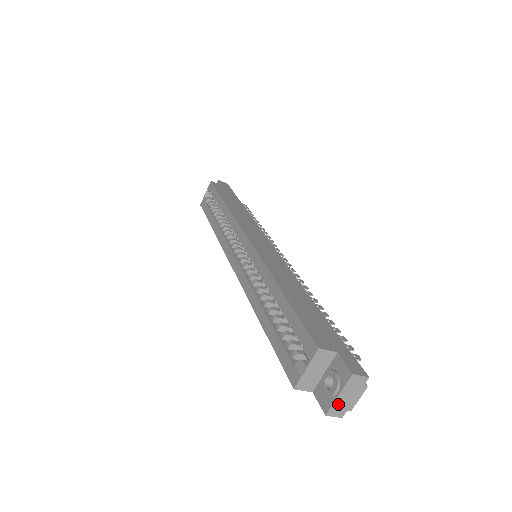
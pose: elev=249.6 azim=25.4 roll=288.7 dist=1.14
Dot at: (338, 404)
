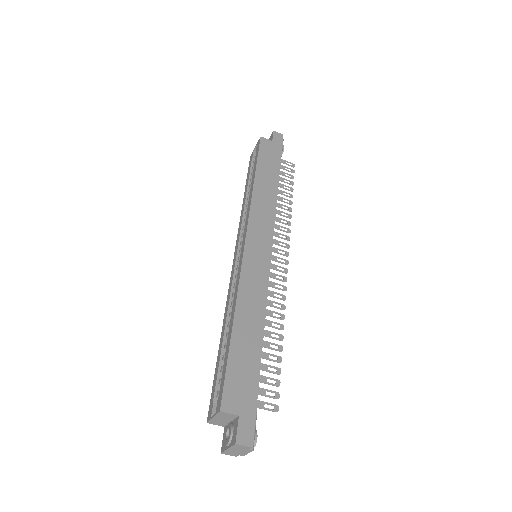
Dot at: (230, 451)
